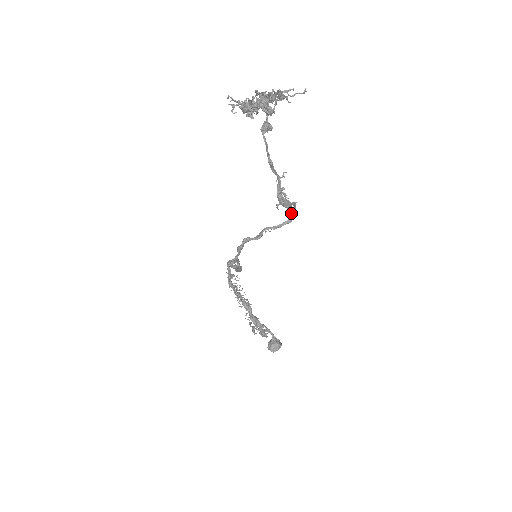
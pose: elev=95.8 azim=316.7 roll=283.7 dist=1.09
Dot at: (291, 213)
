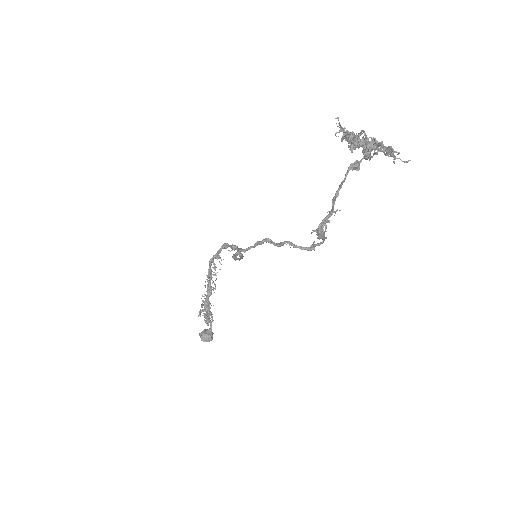
Dot at: (316, 244)
